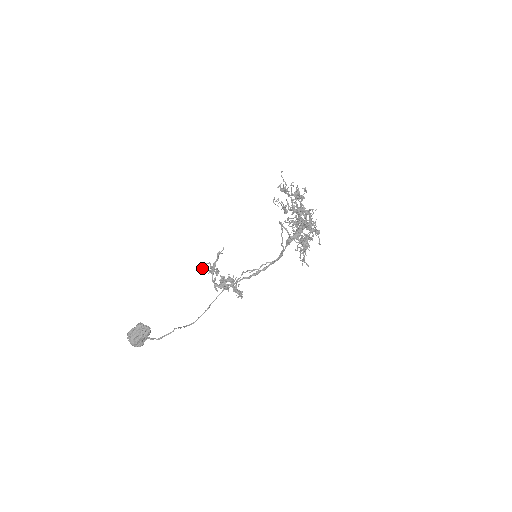
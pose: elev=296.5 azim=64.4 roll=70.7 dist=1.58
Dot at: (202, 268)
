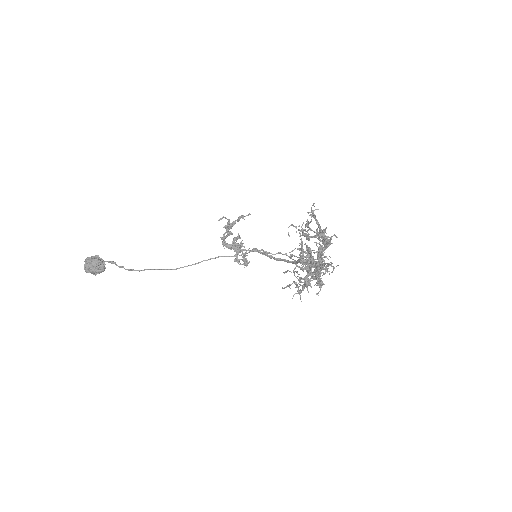
Dot at: (218, 220)
